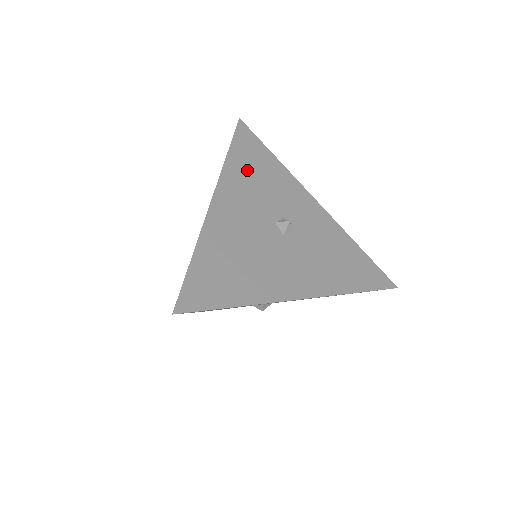
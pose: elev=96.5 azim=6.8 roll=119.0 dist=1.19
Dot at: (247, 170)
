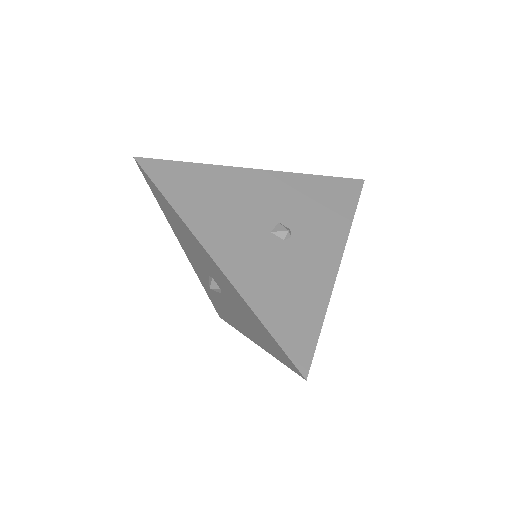
Dot at: (315, 192)
